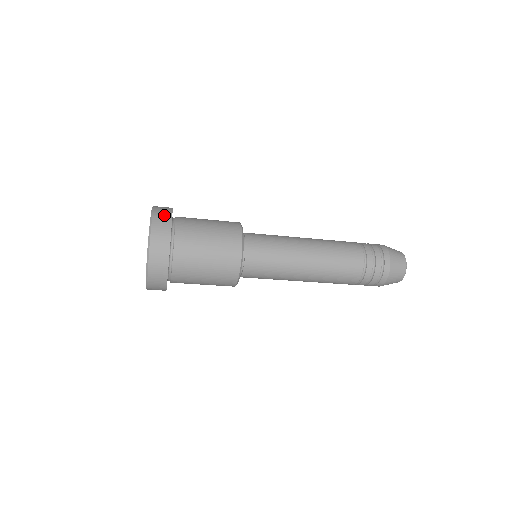
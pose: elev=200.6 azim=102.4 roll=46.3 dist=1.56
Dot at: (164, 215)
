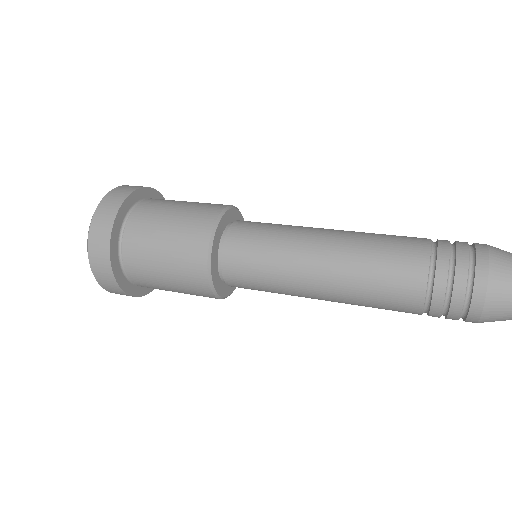
Dot at: (103, 270)
